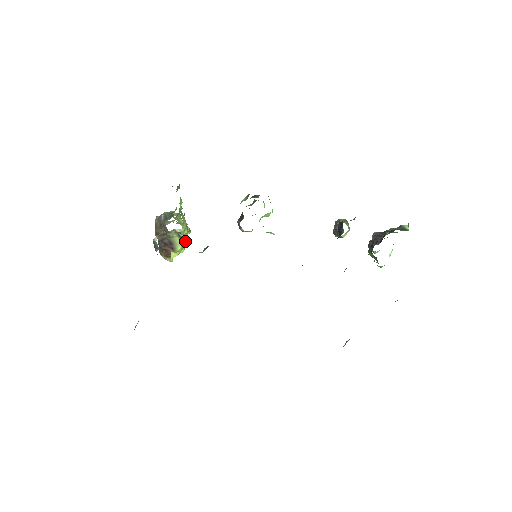
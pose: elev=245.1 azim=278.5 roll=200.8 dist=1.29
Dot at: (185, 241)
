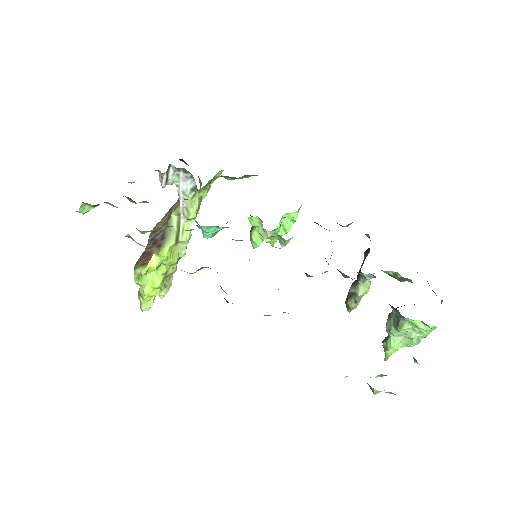
Dot at: (174, 257)
